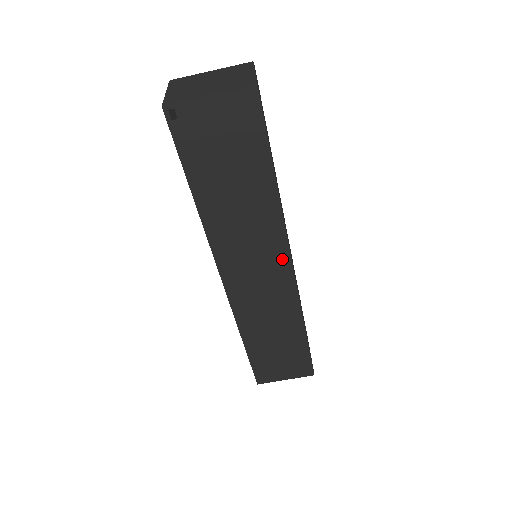
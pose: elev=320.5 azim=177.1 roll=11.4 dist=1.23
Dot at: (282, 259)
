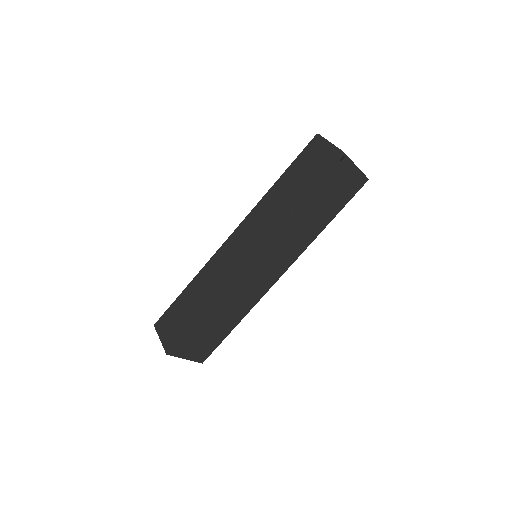
Dot at: (284, 267)
